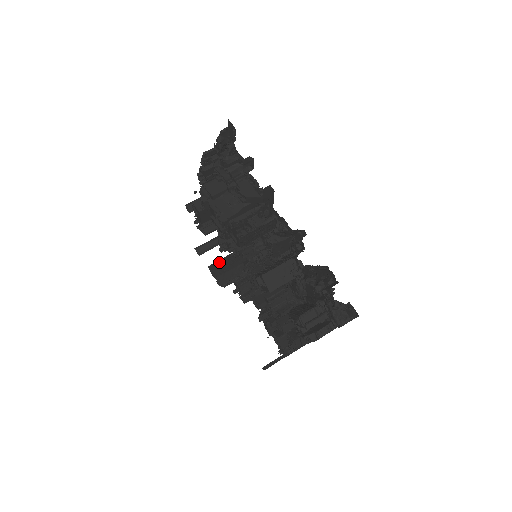
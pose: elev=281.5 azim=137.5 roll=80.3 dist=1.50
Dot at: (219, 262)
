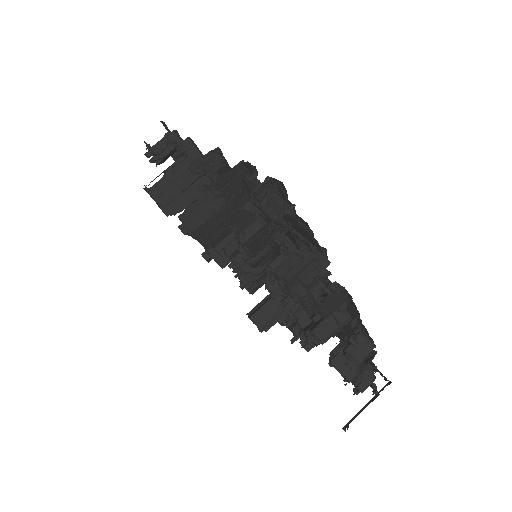
Dot at: (258, 307)
